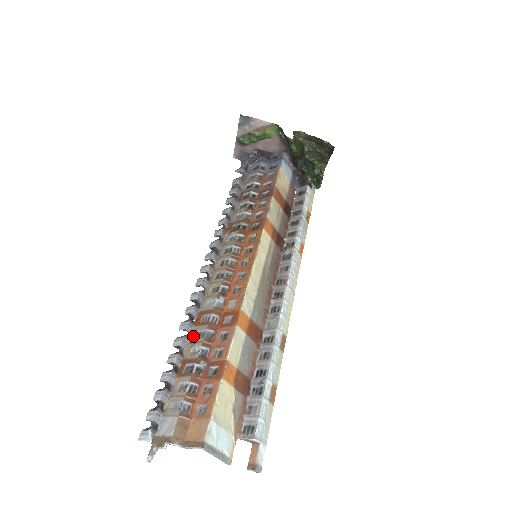
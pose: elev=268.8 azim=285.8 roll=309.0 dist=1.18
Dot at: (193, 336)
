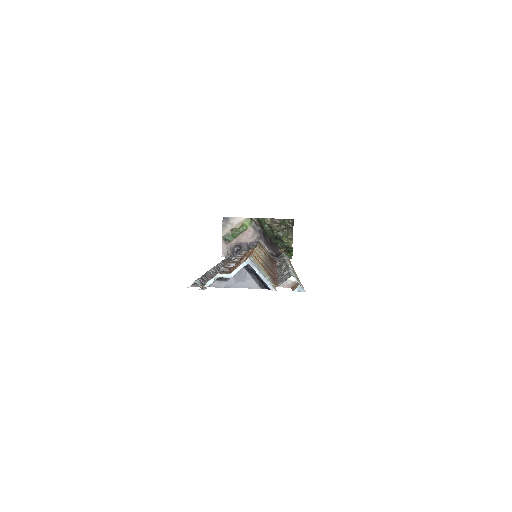
Dot at: occluded
